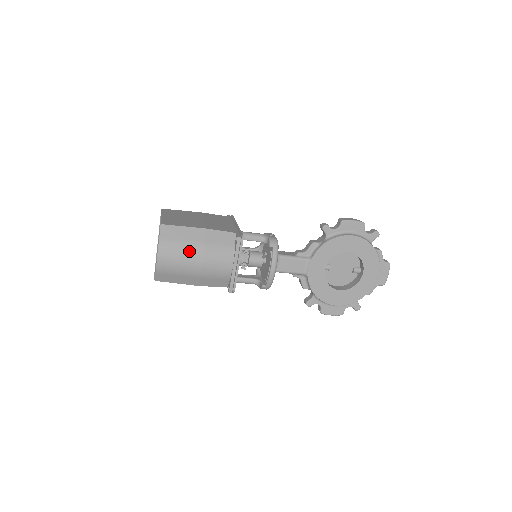
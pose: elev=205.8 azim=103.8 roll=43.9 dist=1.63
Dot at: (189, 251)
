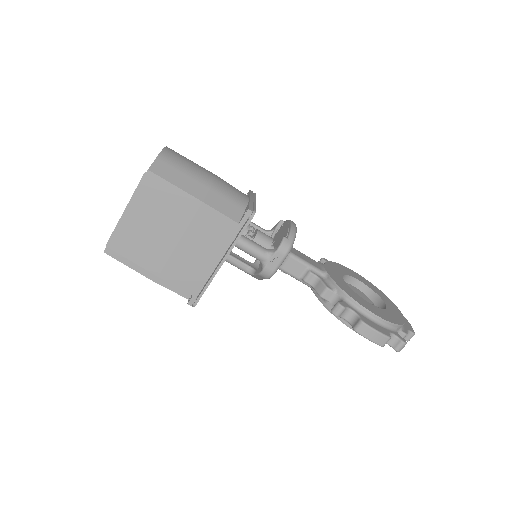
Dot at: occluded
